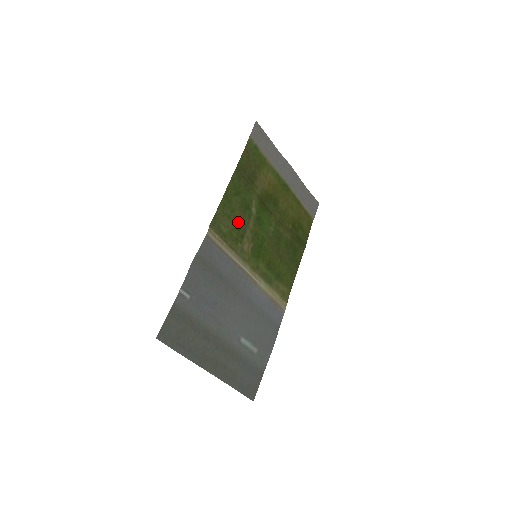
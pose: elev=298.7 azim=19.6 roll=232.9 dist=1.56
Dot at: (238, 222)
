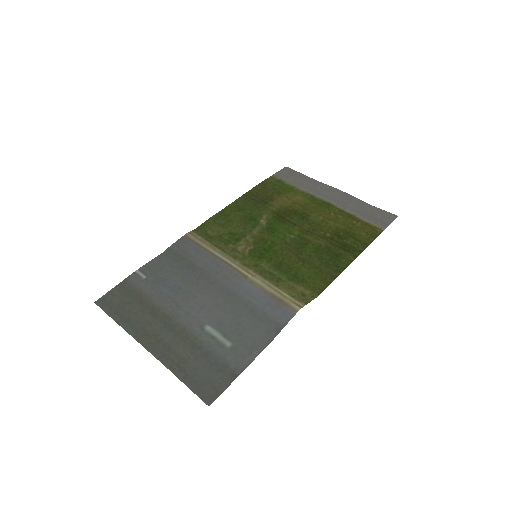
Dot at: (235, 229)
